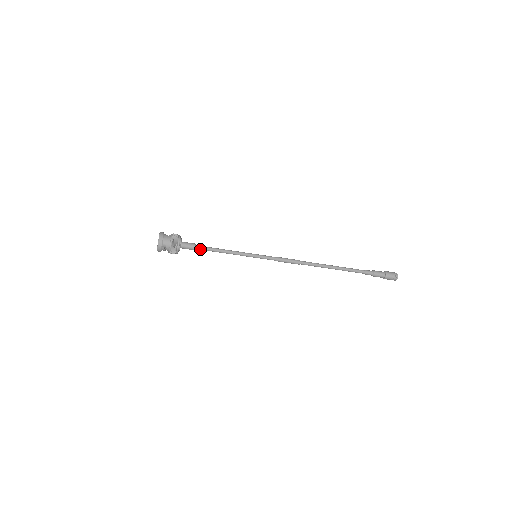
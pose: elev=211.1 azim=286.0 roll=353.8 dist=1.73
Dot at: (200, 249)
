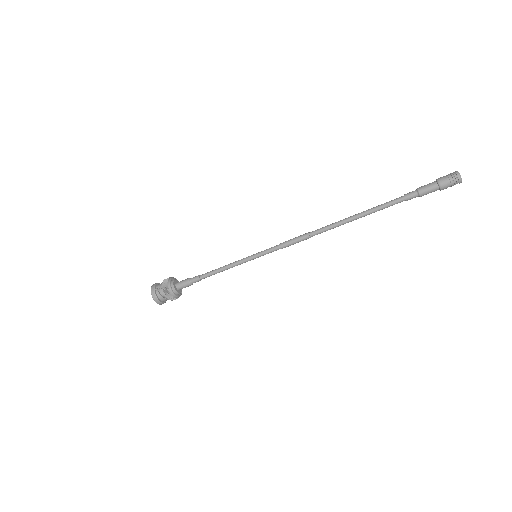
Dot at: (195, 278)
